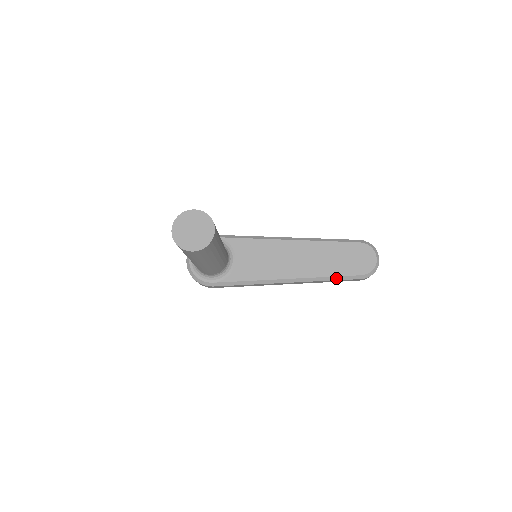
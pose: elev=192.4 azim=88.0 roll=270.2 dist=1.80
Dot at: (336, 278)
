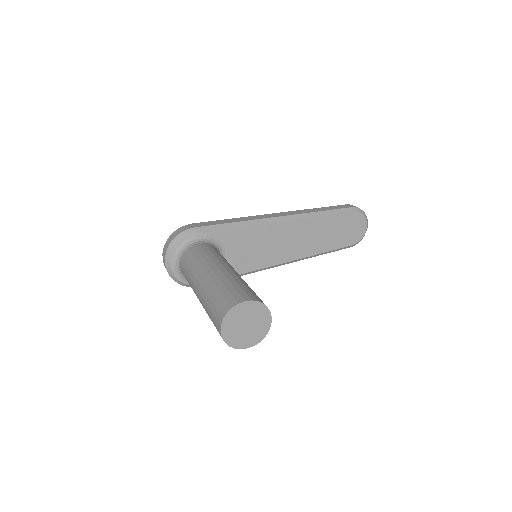
Dot at: (328, 252)
